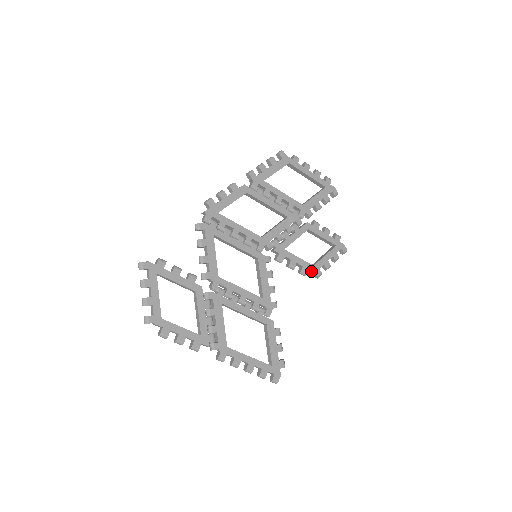
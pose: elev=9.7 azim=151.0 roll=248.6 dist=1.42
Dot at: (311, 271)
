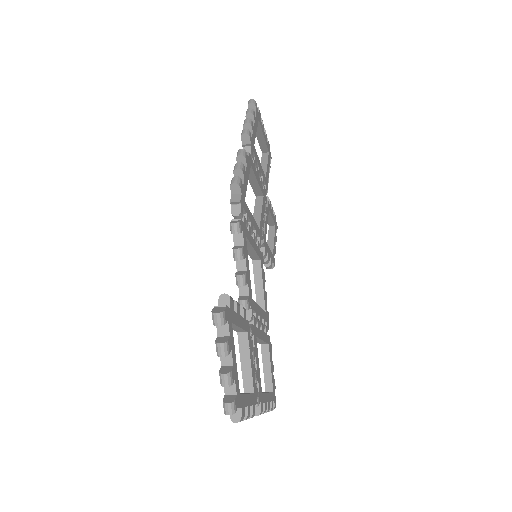
Dot at: (272, 262)
